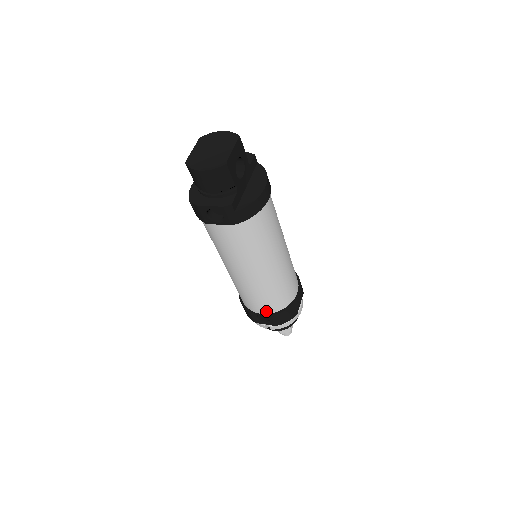
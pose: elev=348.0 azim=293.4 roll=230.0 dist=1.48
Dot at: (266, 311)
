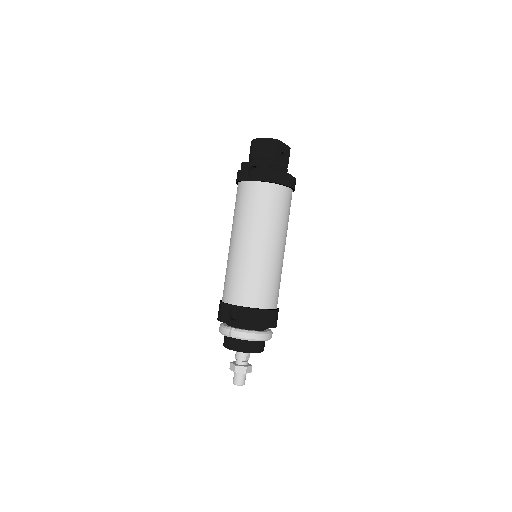
Dot at: (241, 301)
